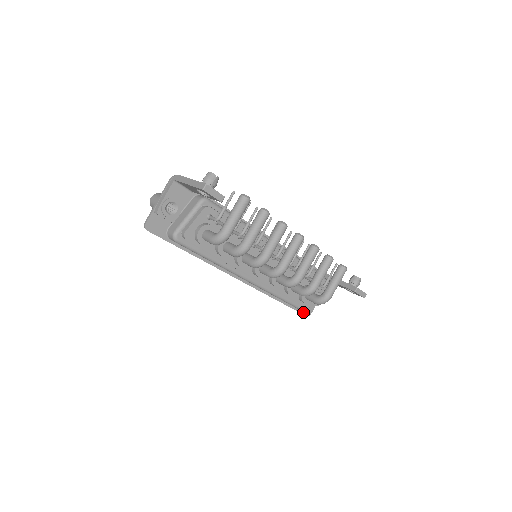
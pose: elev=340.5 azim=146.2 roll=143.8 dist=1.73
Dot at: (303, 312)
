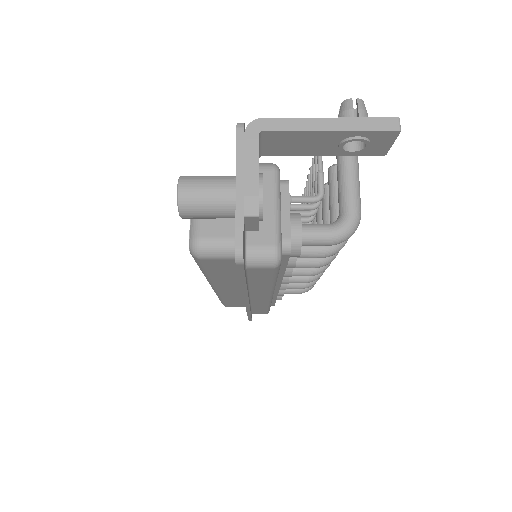
Dot at: occluded
